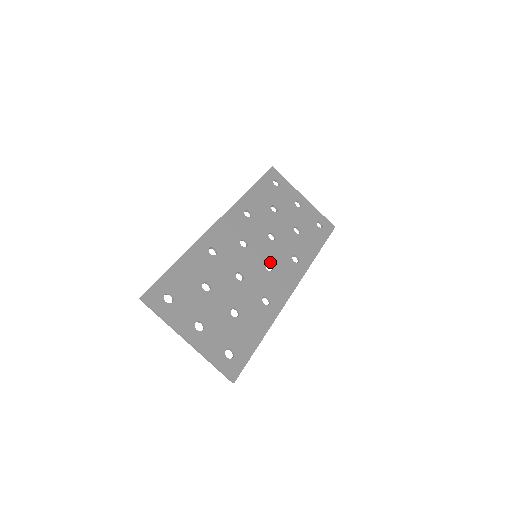
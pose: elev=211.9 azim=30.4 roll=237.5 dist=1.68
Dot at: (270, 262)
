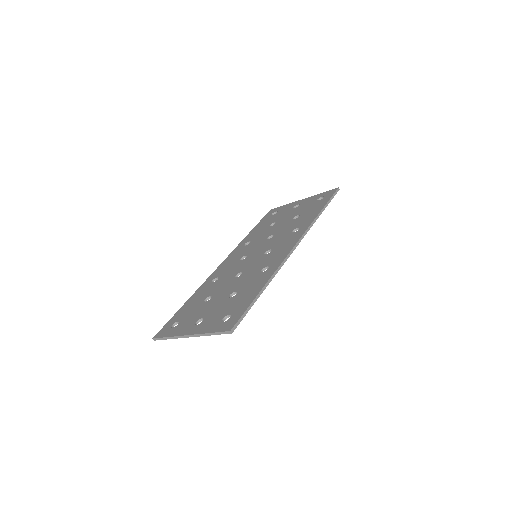
Dot at: (269, 249)
